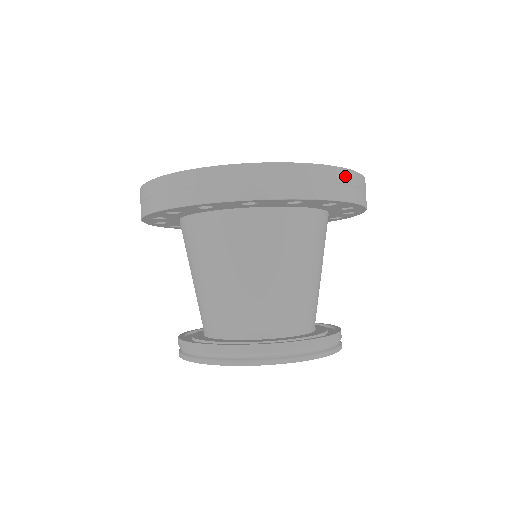
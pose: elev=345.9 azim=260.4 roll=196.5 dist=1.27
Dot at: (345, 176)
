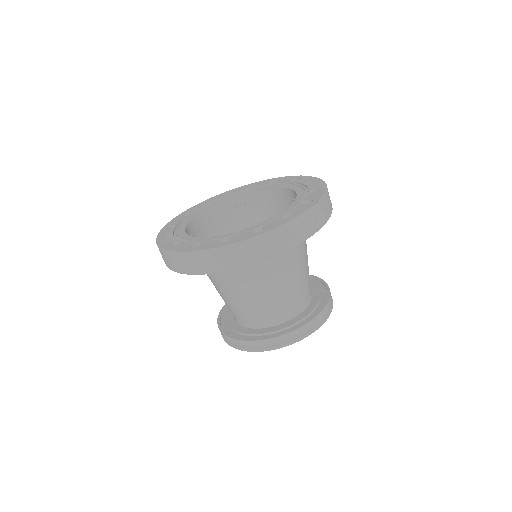
Dot at: (322, 205)
